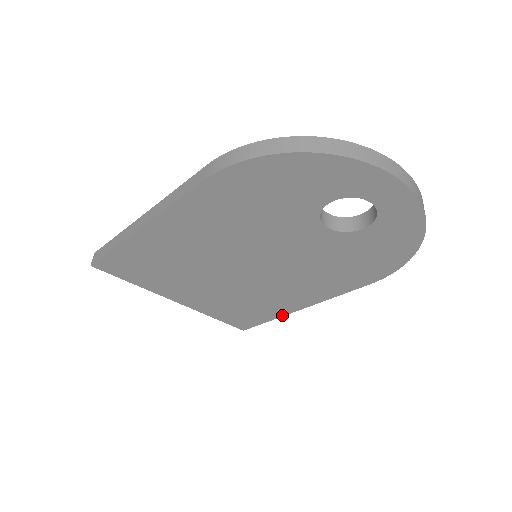
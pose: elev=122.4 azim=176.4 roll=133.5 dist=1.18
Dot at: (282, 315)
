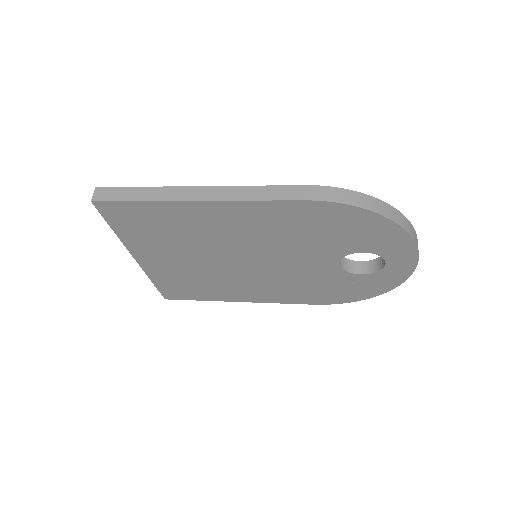
Dot at: (218, 300)
